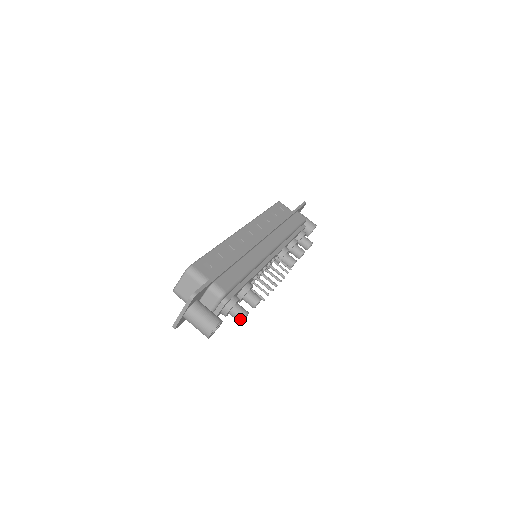
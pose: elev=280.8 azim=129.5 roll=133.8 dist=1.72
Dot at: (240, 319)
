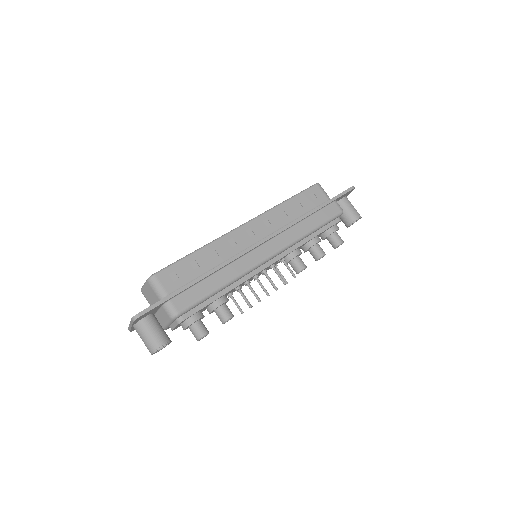
Dot at: (196, 338)
